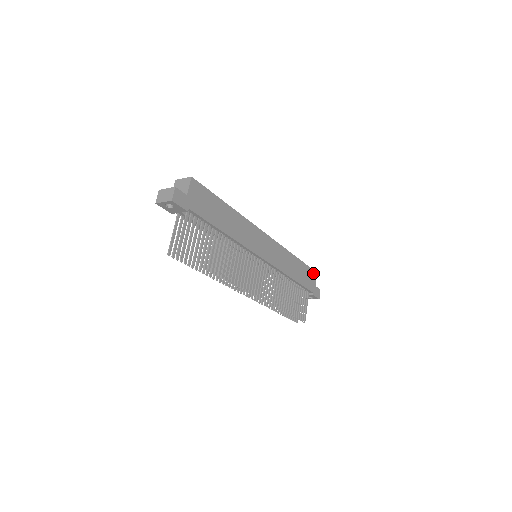
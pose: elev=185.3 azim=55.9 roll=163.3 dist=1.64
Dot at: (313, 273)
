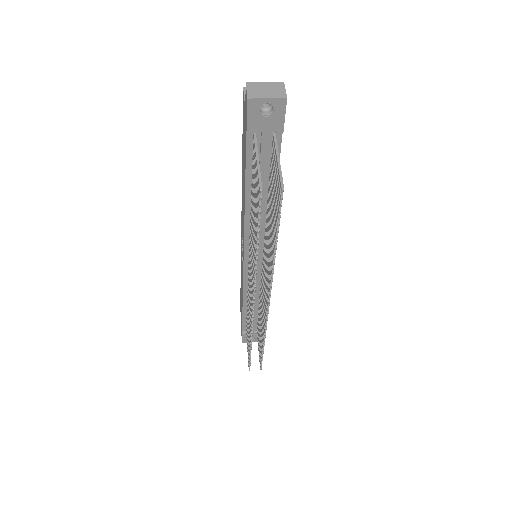
Dot at: occluded
